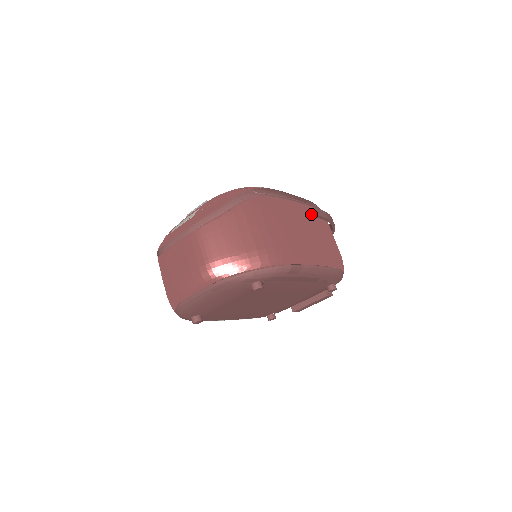
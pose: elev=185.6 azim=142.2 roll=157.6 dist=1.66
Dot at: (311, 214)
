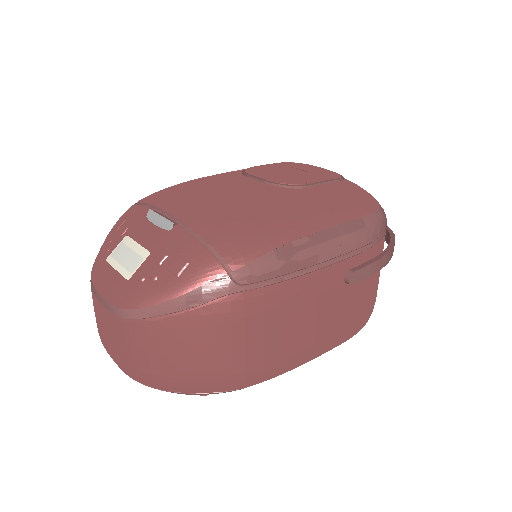
Dot at: (341, 279)
